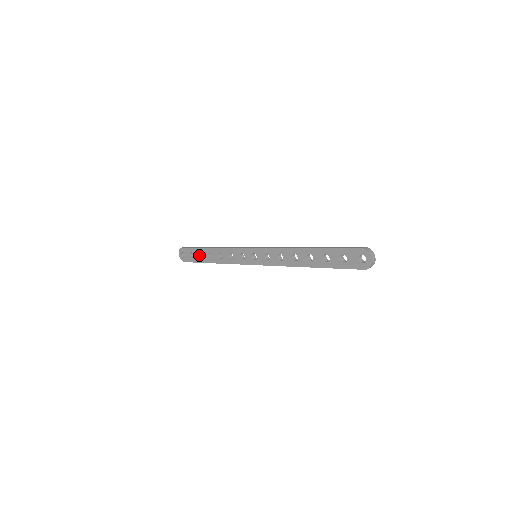
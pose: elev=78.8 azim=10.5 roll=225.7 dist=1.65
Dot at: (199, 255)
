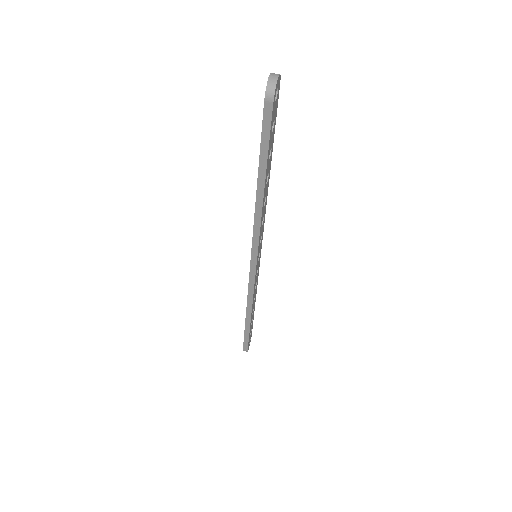
Dot at: occluded
